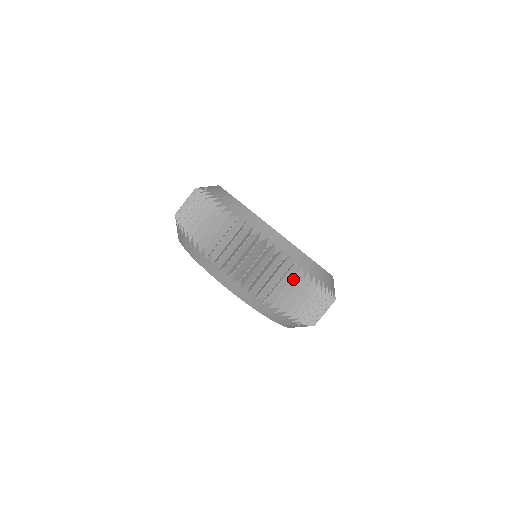
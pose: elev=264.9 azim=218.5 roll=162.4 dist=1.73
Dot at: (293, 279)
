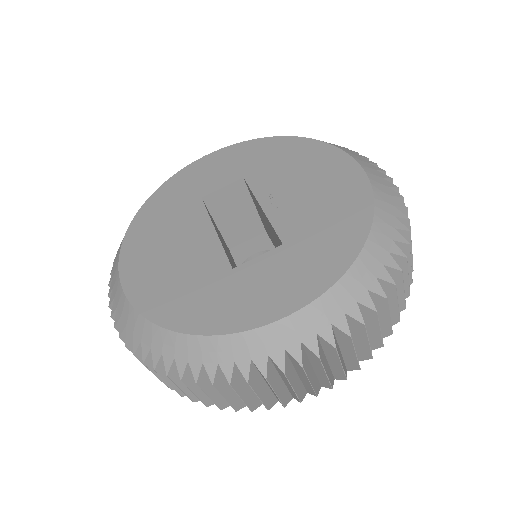
Dot at: (324, 350)
